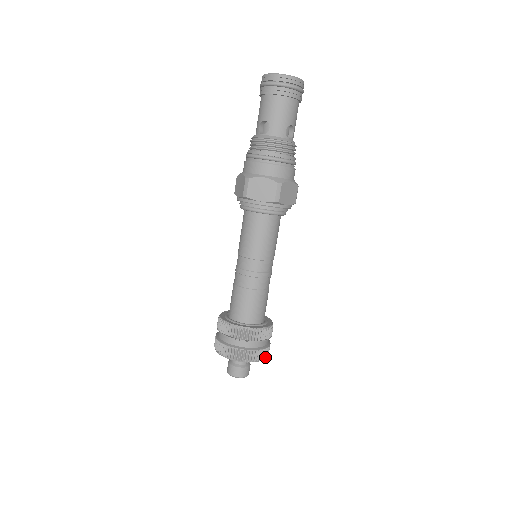
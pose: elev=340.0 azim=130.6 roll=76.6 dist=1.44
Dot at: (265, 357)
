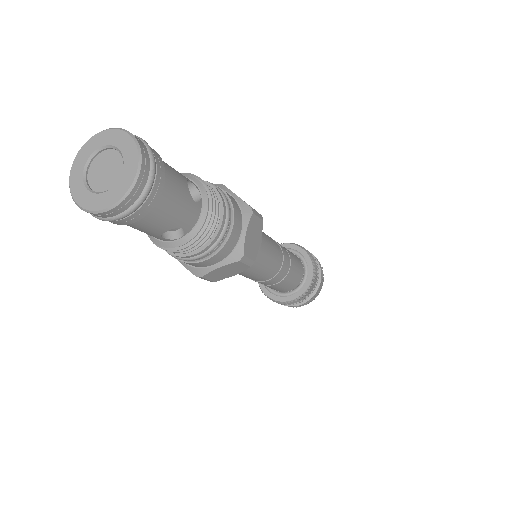
Dot at: (311, 301)
